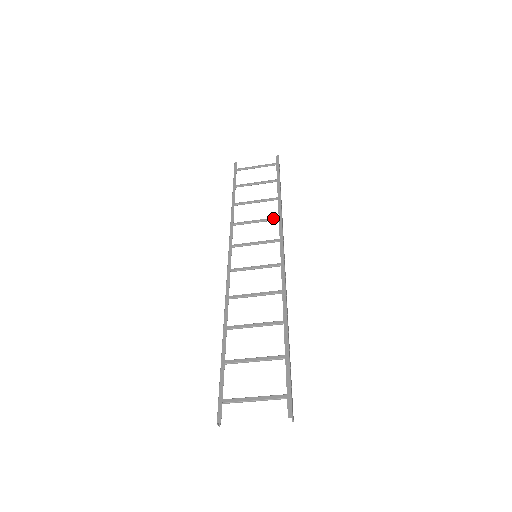
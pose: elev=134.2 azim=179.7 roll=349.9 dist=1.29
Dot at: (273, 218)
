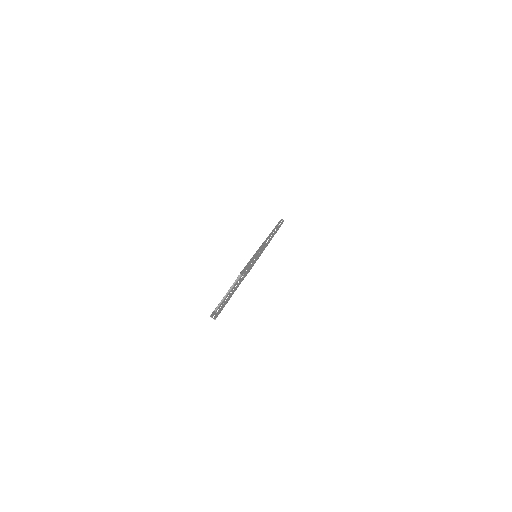
Dot at: occluded
